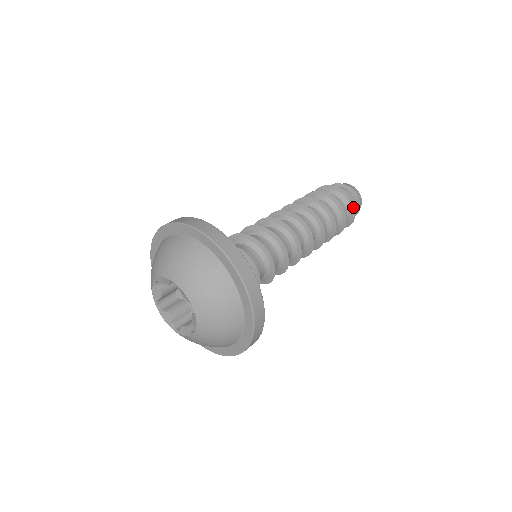
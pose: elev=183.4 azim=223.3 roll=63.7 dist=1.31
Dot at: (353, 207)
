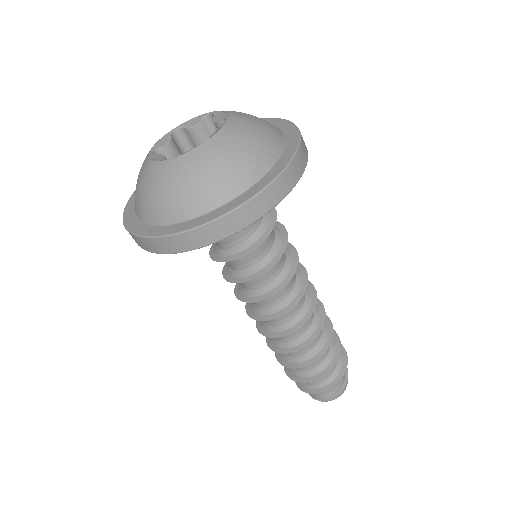
Dot at: (345, 358)
